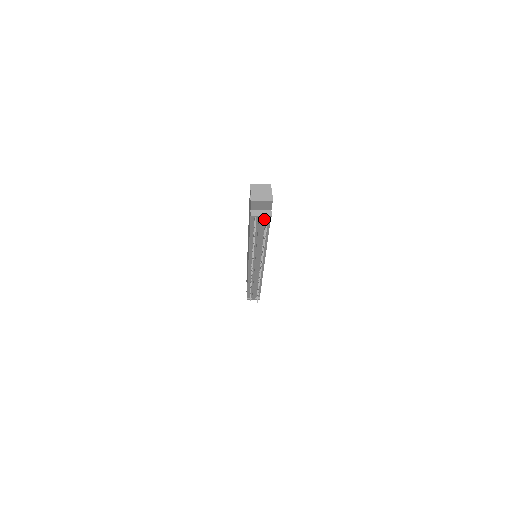
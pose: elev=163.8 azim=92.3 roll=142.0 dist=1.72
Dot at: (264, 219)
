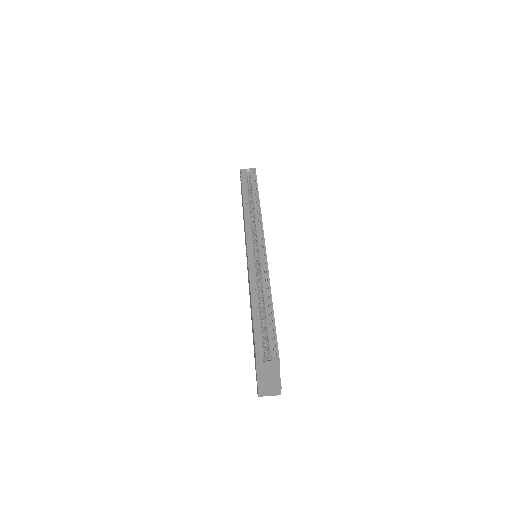
Dot at: occluded
